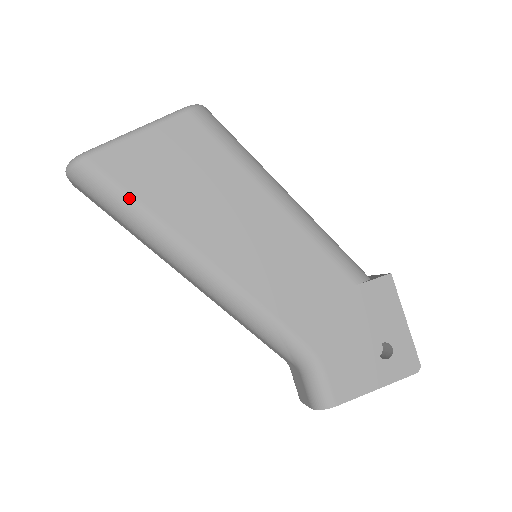
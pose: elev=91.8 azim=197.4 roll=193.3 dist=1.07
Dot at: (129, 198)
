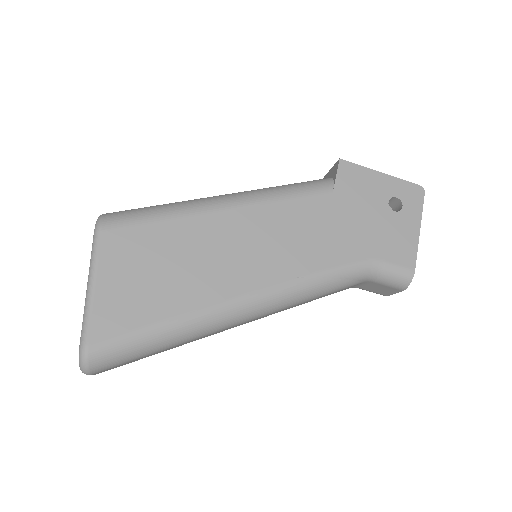
Dot at: (148, 331)
